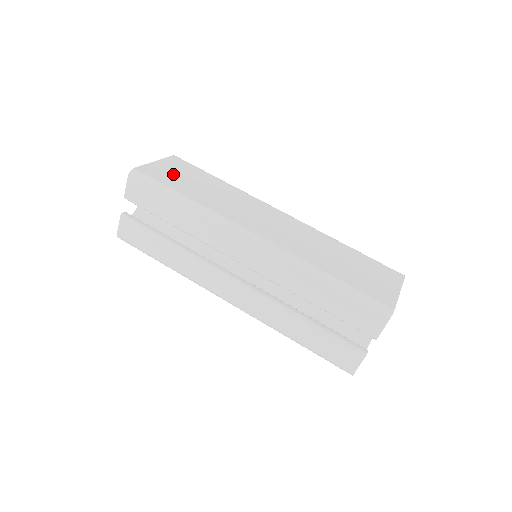
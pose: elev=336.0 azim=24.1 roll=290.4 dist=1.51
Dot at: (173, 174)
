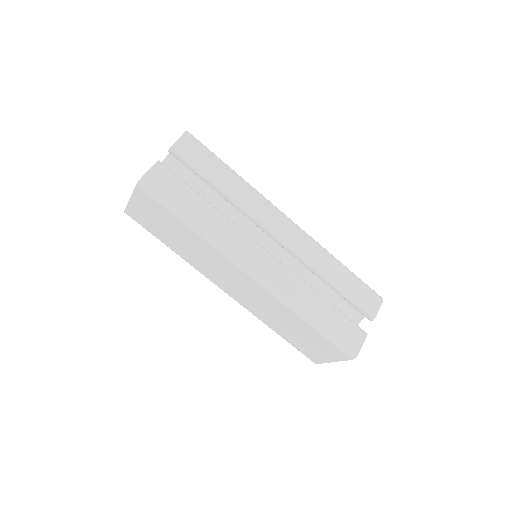
Dot at: occluded
